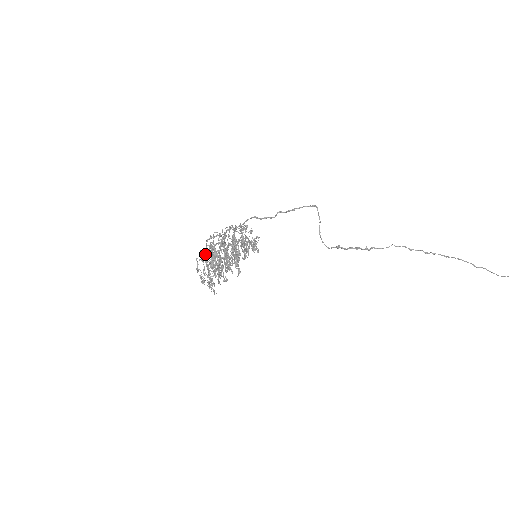
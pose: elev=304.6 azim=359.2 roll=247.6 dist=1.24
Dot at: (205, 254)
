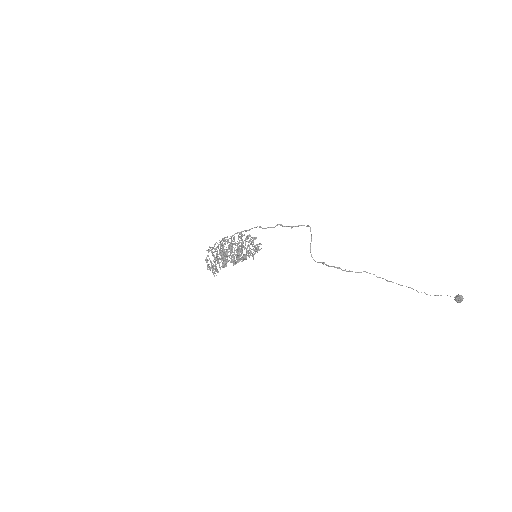
Dot at: (214, 249)
